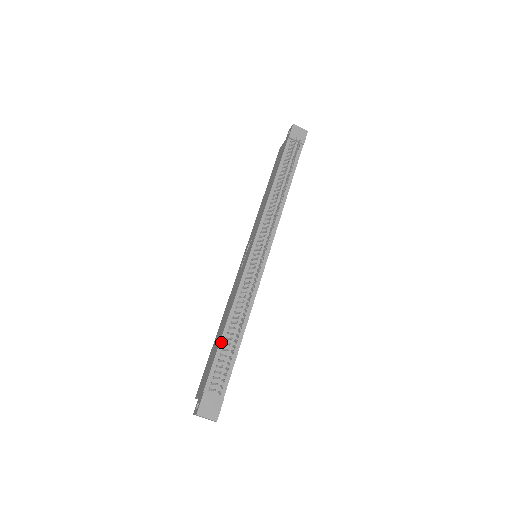
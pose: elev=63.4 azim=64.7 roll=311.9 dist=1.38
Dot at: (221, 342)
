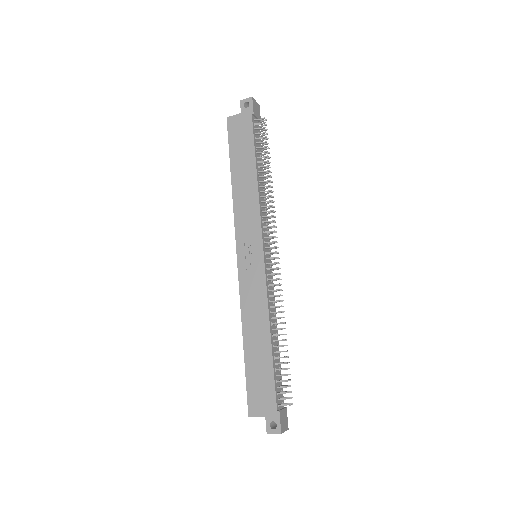
Dot at: (273, 357)
